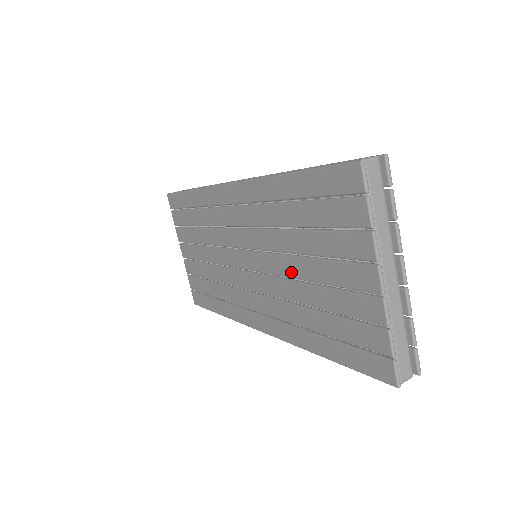
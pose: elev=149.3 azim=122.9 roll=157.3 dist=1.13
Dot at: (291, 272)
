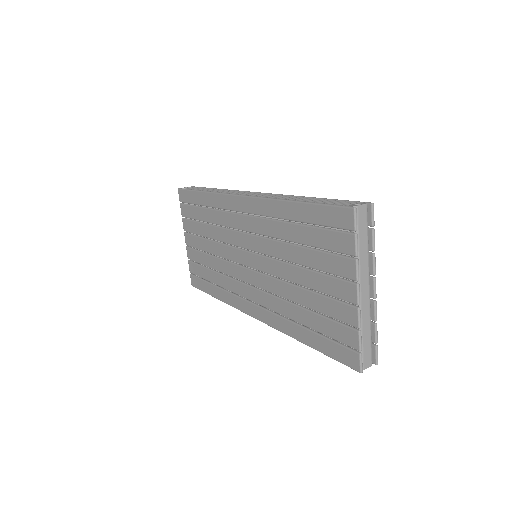
Dot at: (287, 276)
